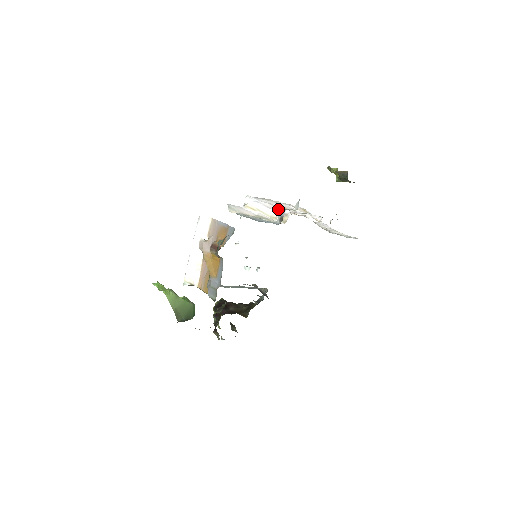
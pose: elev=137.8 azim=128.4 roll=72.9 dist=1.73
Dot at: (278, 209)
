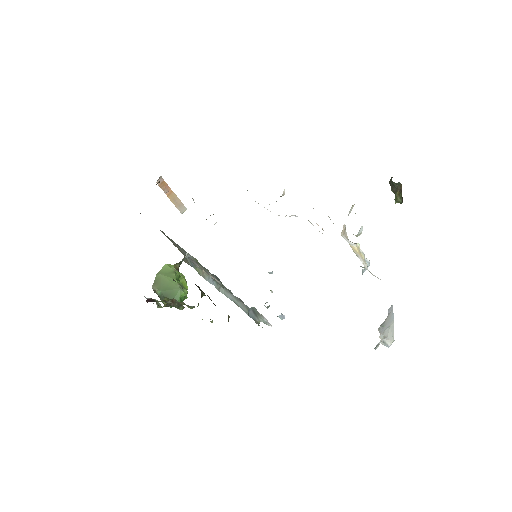
Dot at: occluded
